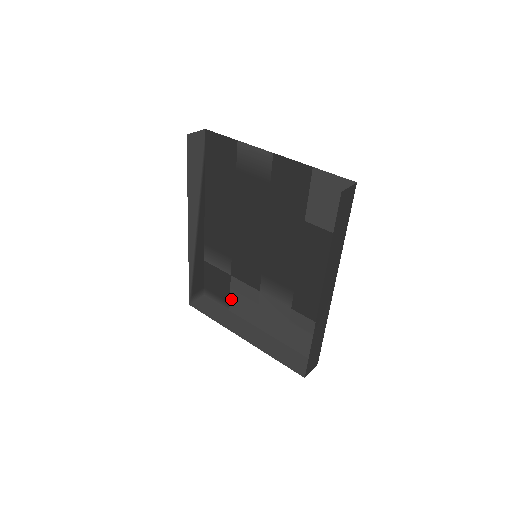
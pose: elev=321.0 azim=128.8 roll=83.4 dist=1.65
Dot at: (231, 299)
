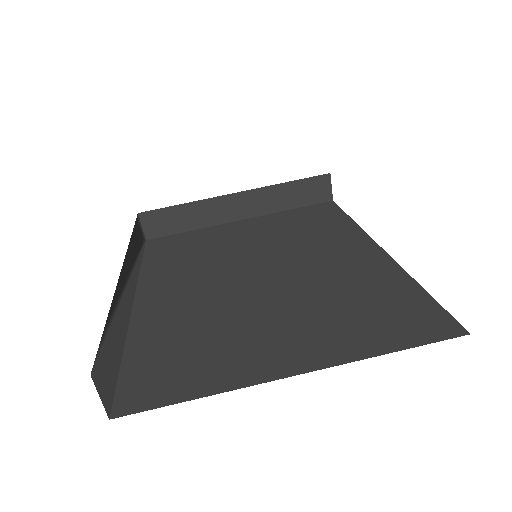
Dot at: occluded
